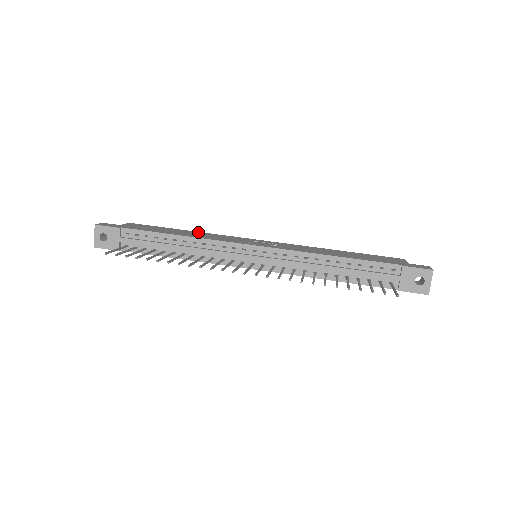
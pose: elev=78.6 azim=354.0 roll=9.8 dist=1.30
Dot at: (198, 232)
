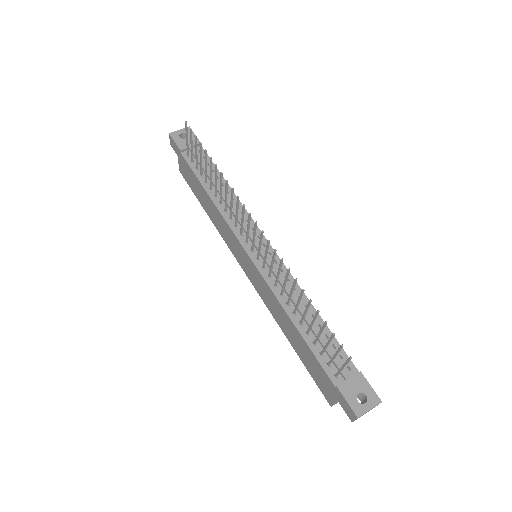
Dot at: occluded
